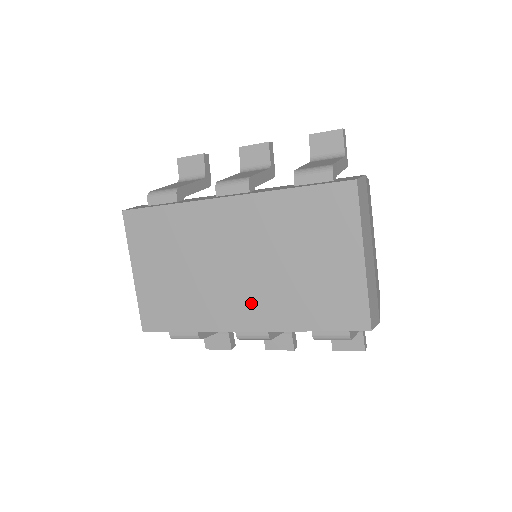
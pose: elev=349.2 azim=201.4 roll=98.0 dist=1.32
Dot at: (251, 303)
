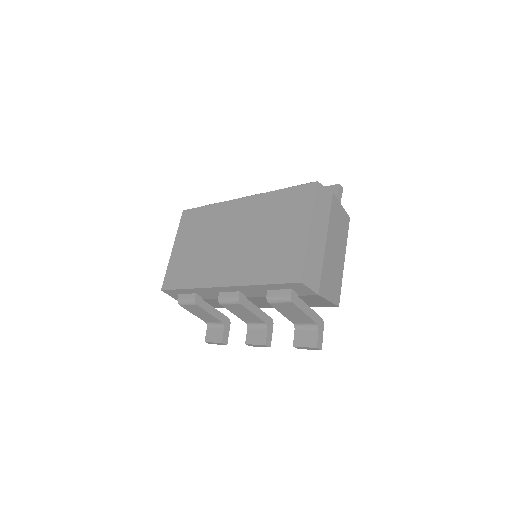
Dot at: (233, 266)
